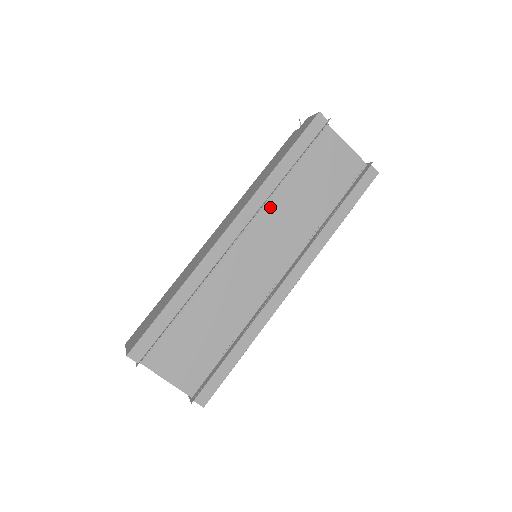
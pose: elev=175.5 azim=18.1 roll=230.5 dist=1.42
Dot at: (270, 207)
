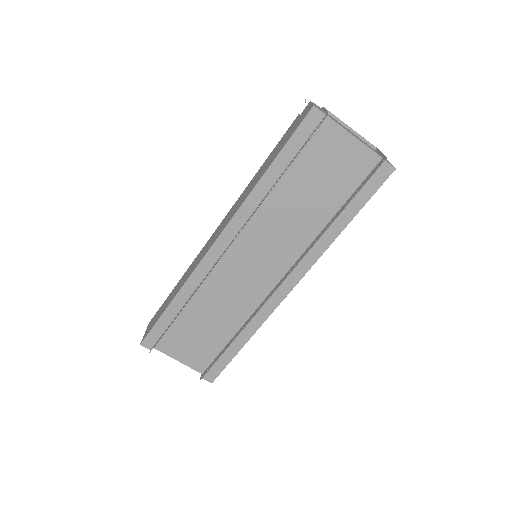
Dot at: (261, 215)
